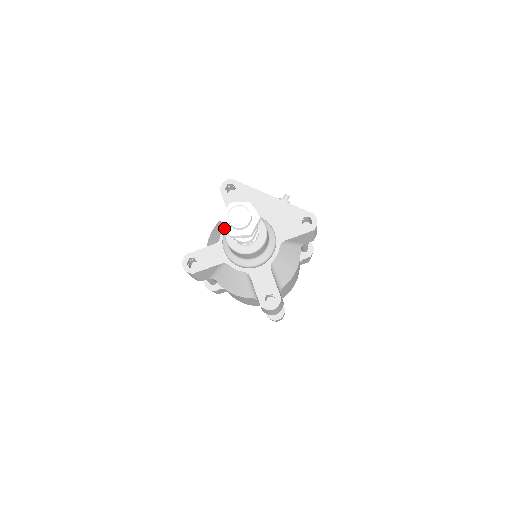
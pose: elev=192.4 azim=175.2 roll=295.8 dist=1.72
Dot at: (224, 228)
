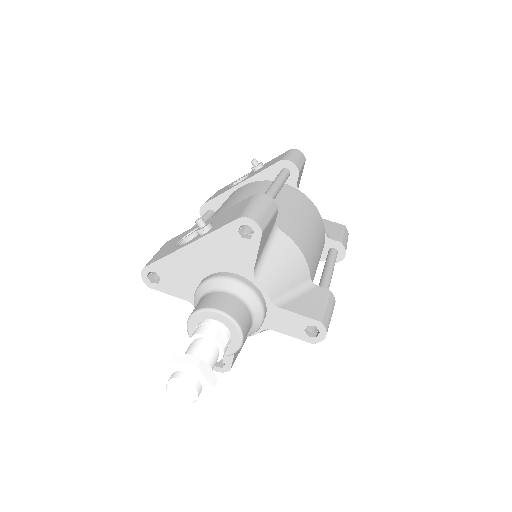
Dot at: occluded
